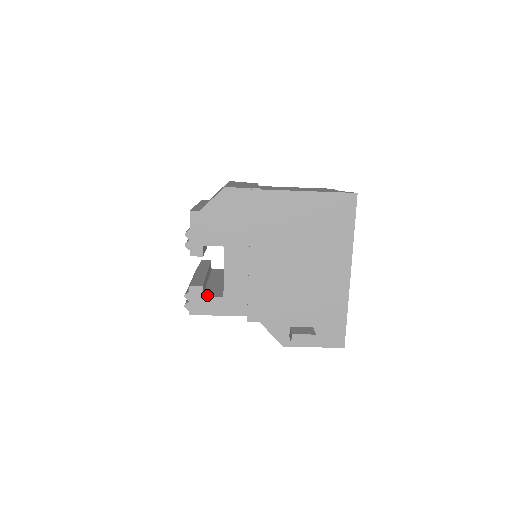
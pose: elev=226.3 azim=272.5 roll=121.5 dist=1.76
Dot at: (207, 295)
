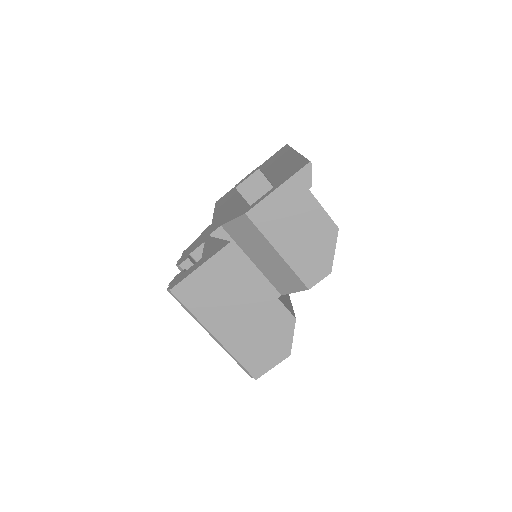
Dot at: occluded
